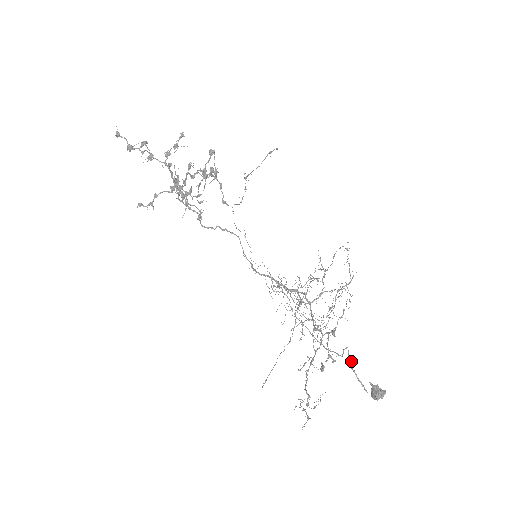
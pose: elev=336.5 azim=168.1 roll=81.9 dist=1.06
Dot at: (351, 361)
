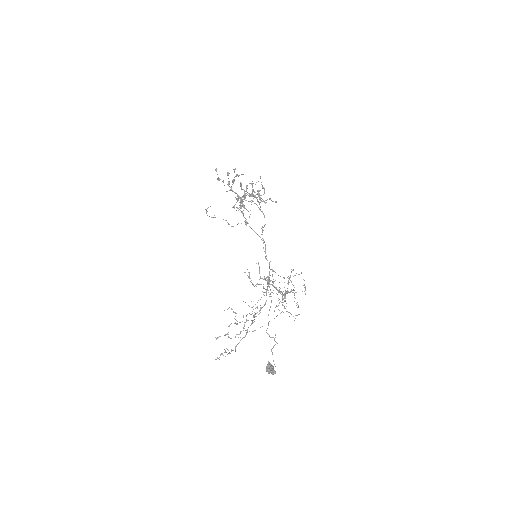
Dot at: (277, 343)
